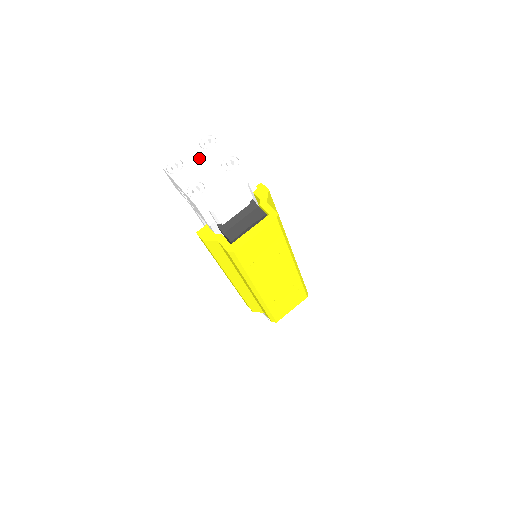
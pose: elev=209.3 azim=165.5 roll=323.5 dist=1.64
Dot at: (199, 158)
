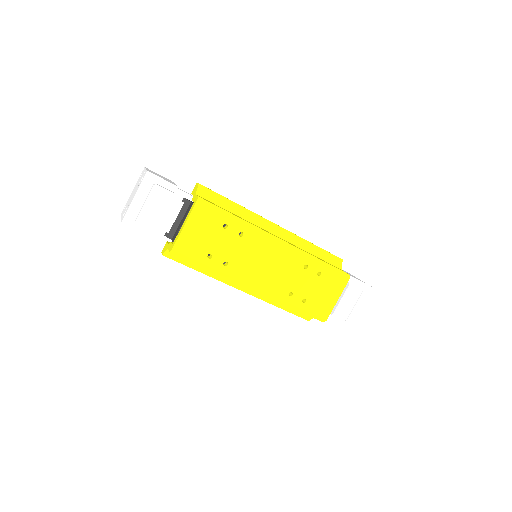
Dot at: occluded
